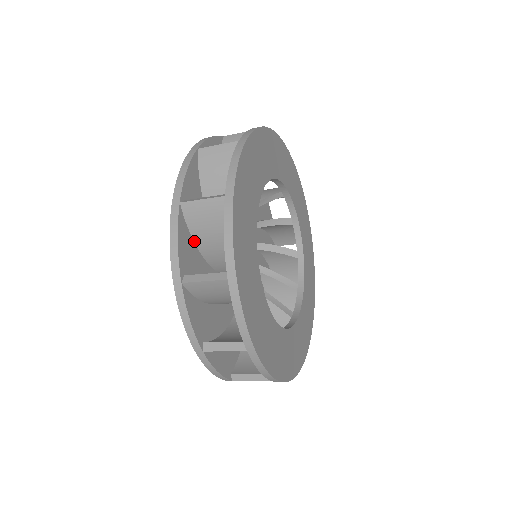
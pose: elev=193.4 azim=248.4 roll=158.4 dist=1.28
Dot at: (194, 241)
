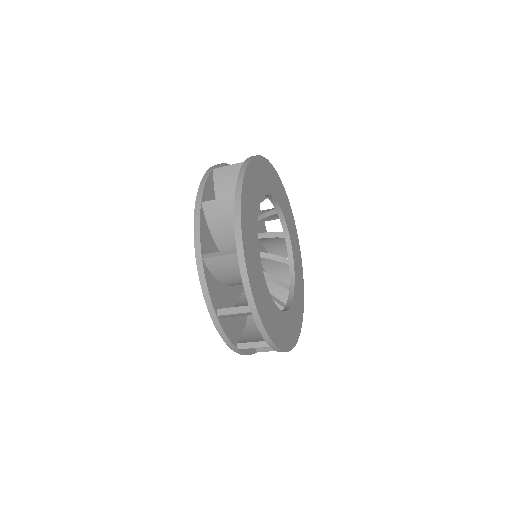
Dot at: (216, 197)
